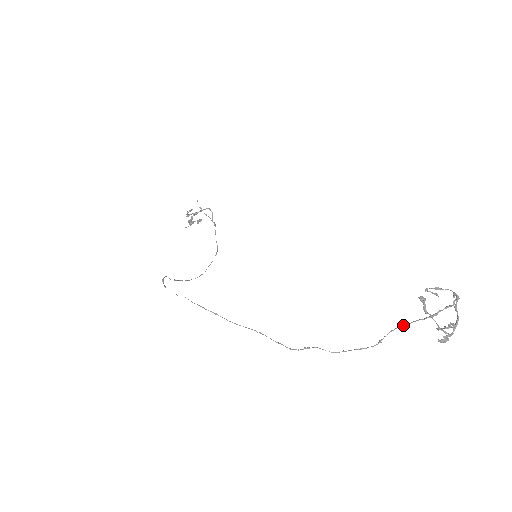
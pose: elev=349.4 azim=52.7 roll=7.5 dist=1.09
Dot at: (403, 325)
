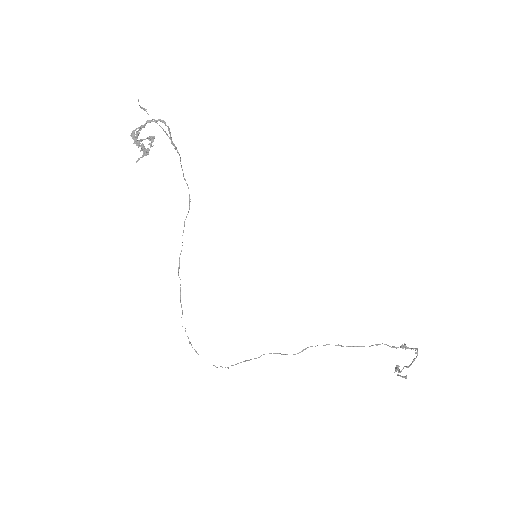
Dot at: occluded
